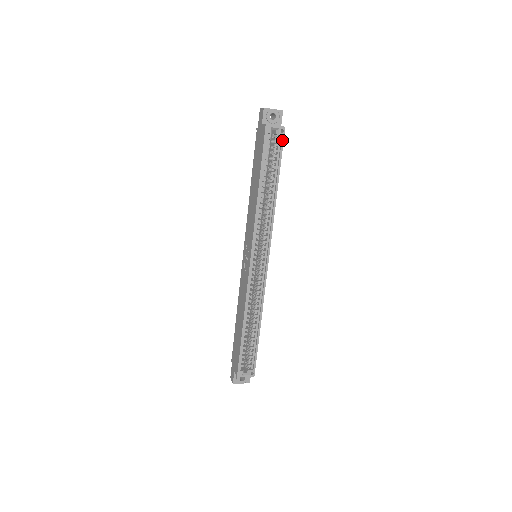
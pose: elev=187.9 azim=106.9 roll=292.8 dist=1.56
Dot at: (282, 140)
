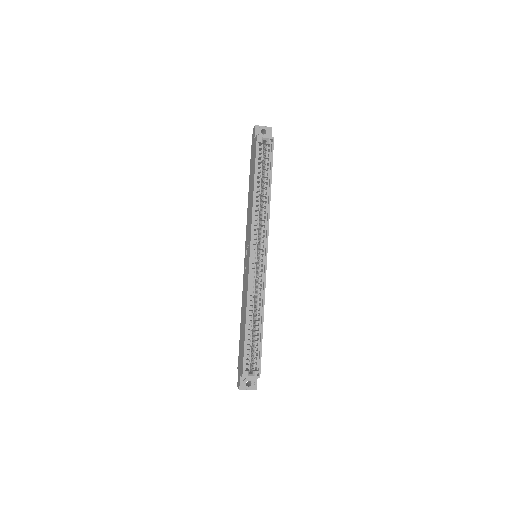
Dot at: (272, 148)
